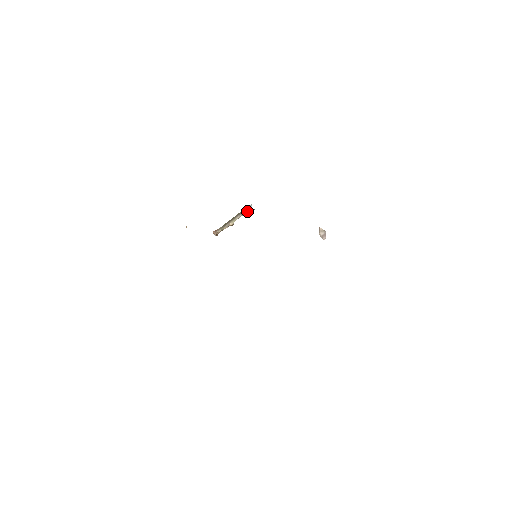
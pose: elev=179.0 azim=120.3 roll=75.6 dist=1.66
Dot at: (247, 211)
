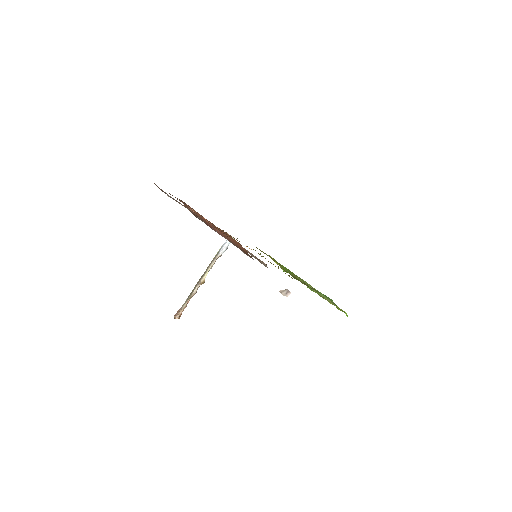
Dot at: (224, 246)
